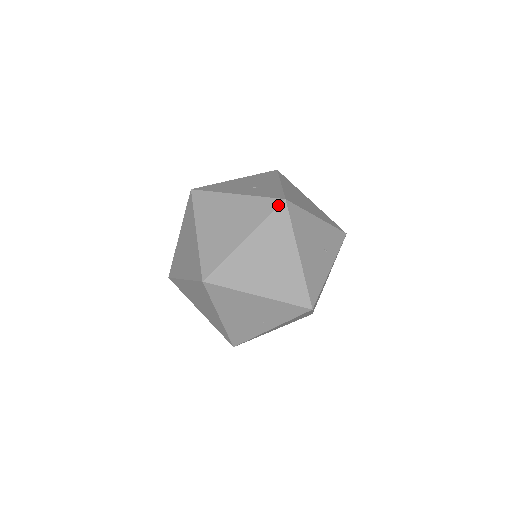
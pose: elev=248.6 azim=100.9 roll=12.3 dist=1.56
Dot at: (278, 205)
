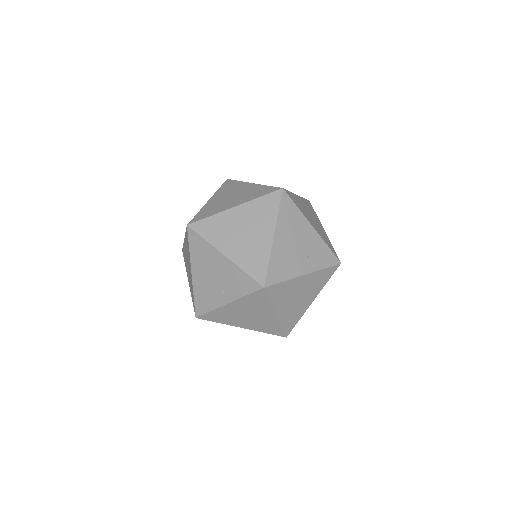
Dot at: (275, 190)
